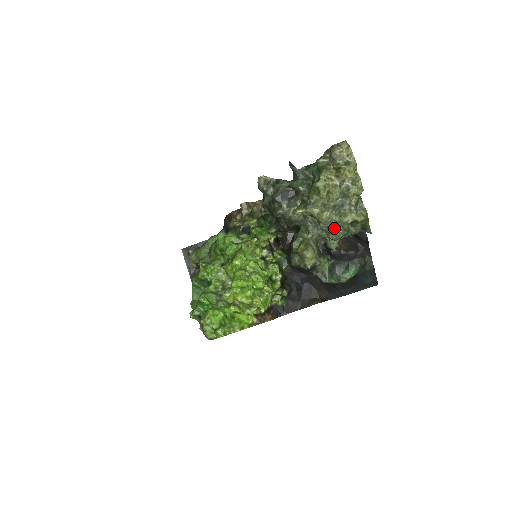
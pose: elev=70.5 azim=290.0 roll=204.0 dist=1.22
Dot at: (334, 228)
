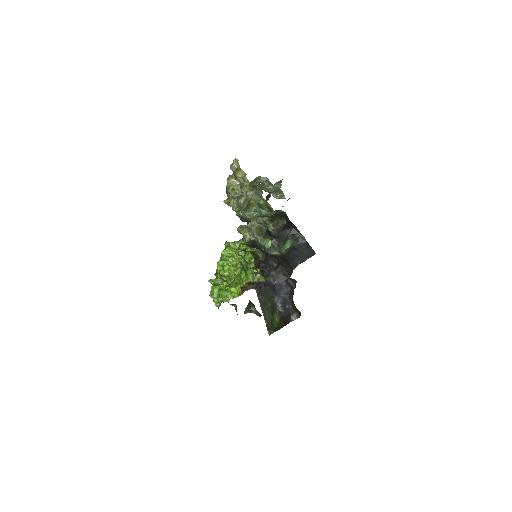
Dot at: (241, 209)
